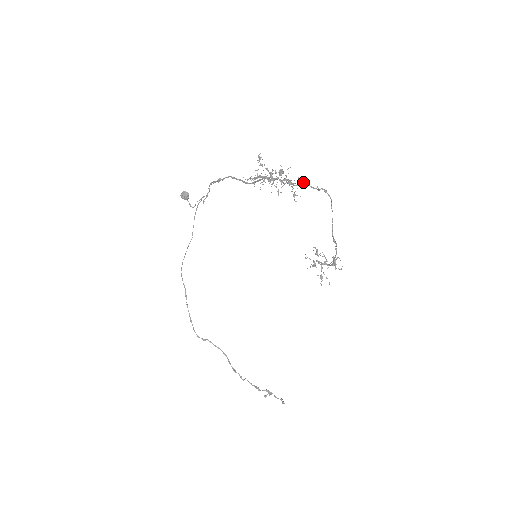
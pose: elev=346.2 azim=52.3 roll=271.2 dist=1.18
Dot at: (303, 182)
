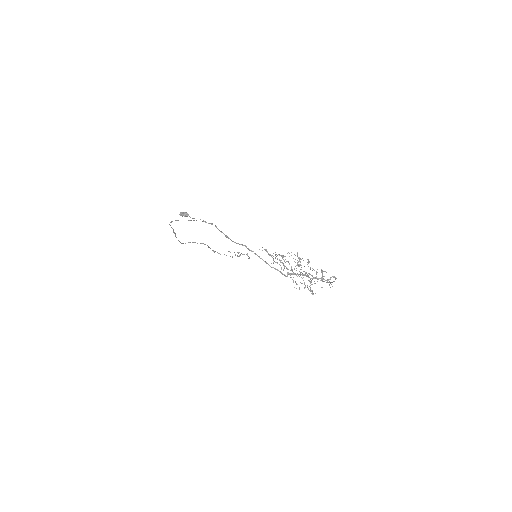
Dot at: occluded
